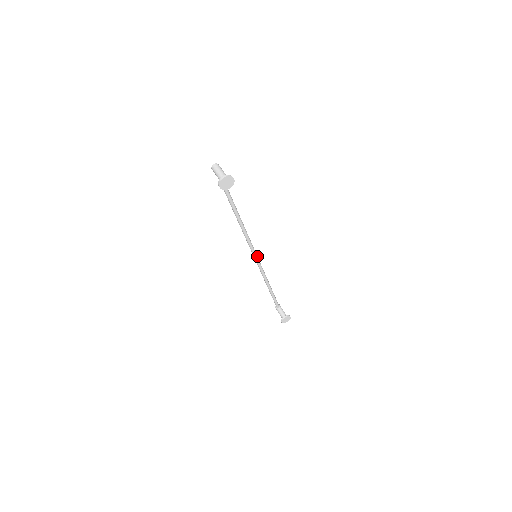
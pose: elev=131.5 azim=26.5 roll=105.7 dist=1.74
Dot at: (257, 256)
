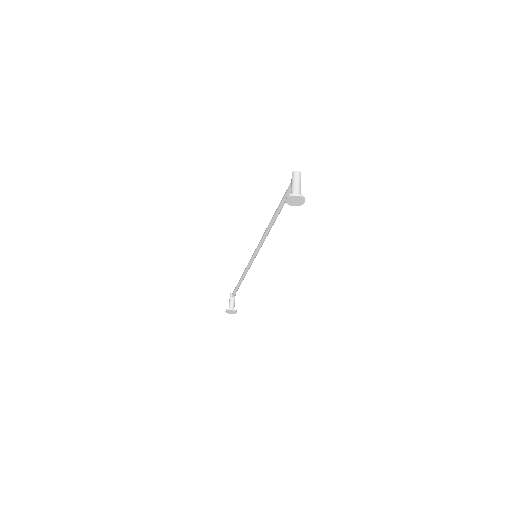
Dot at: (256, 255)
